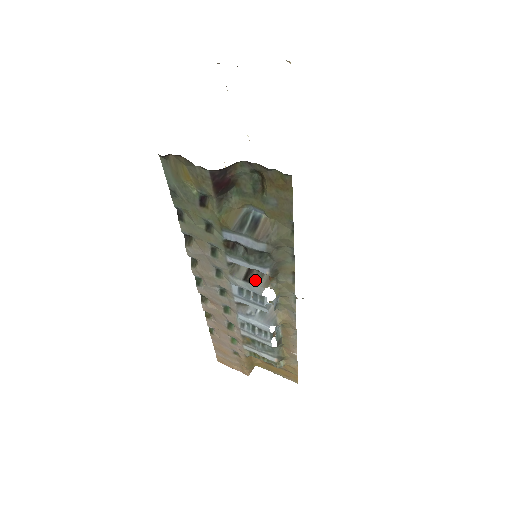
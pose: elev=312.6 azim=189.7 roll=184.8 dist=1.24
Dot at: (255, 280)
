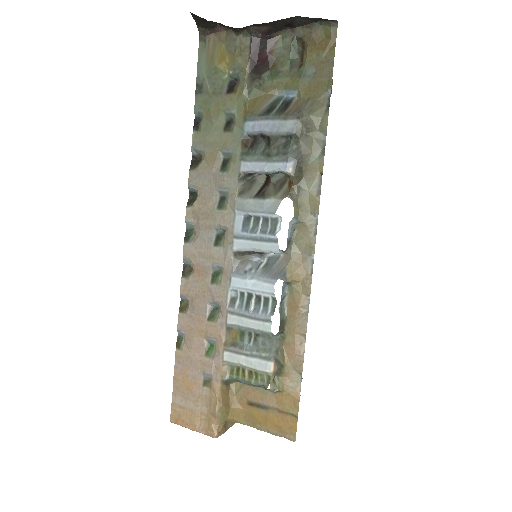
Dot at: (270, 193)
